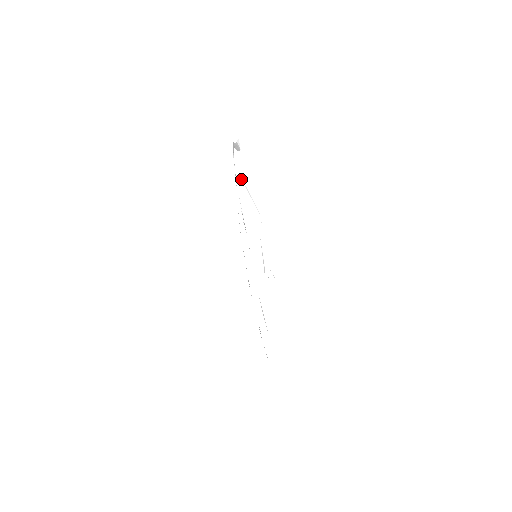
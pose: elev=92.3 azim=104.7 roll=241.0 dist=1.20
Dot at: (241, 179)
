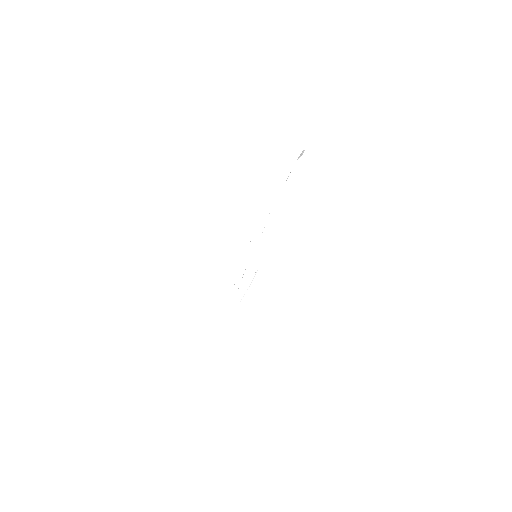
Dot at: occluded
